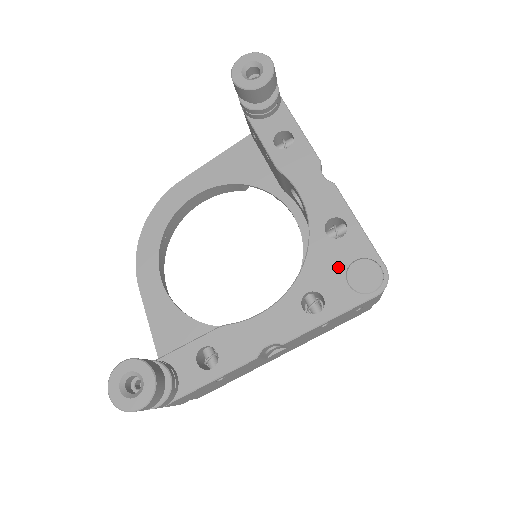
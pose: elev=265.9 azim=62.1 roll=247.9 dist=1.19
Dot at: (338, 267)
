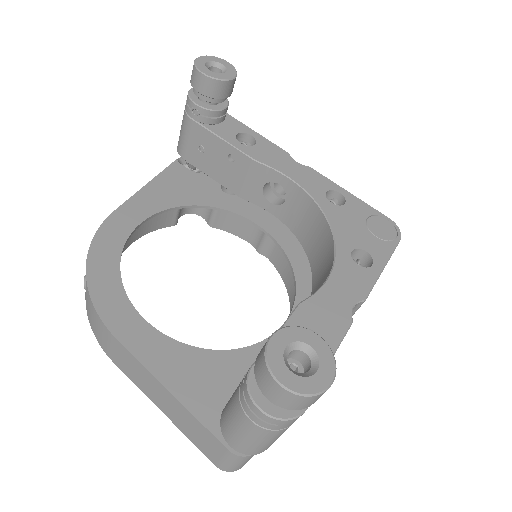
Dot at: (359, 226)
